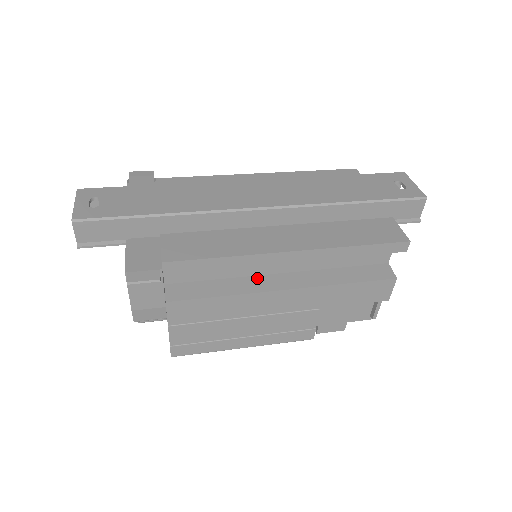
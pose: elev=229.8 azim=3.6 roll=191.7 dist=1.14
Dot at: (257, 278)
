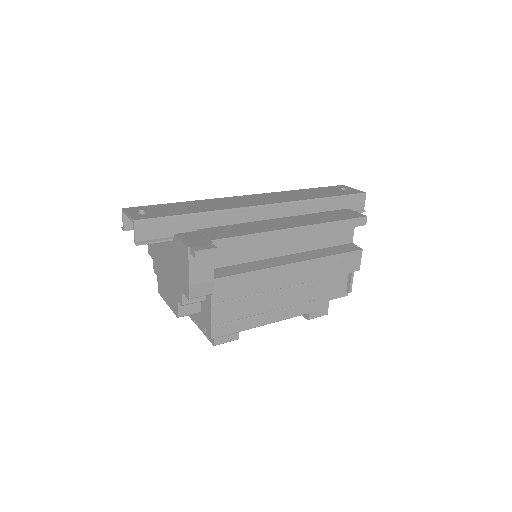
Dot at: (269, 260)
